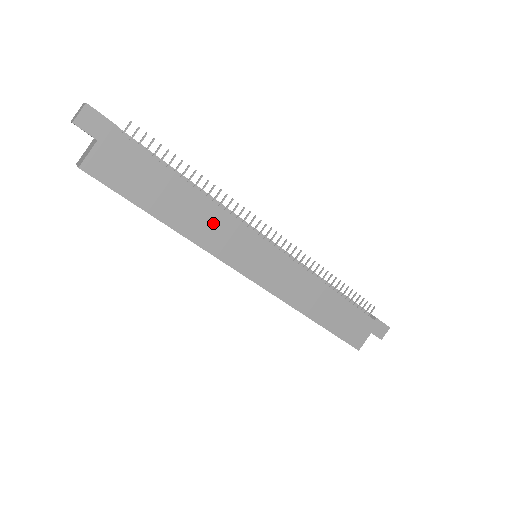
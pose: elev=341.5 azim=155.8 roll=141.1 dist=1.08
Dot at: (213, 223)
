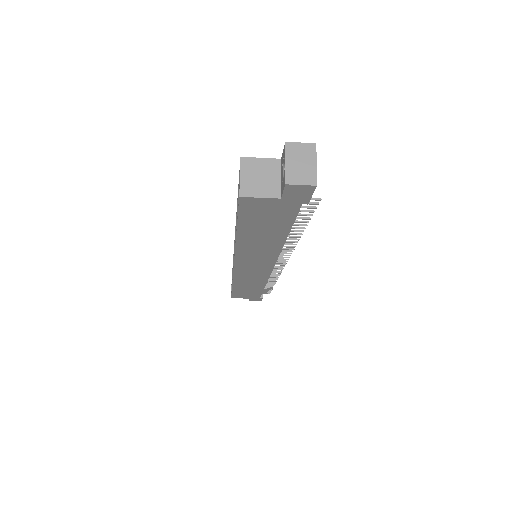
Dot at: (263, 251)
